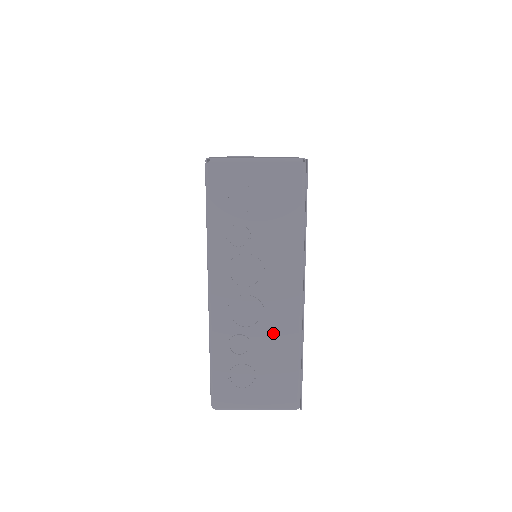
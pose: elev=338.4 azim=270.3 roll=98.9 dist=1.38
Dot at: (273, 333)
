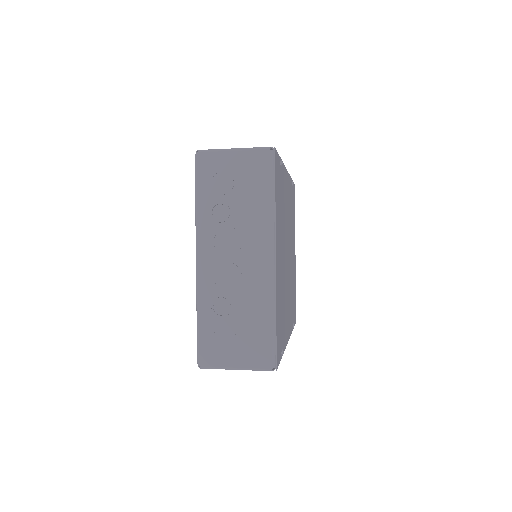
Dot at: (250, 296)
